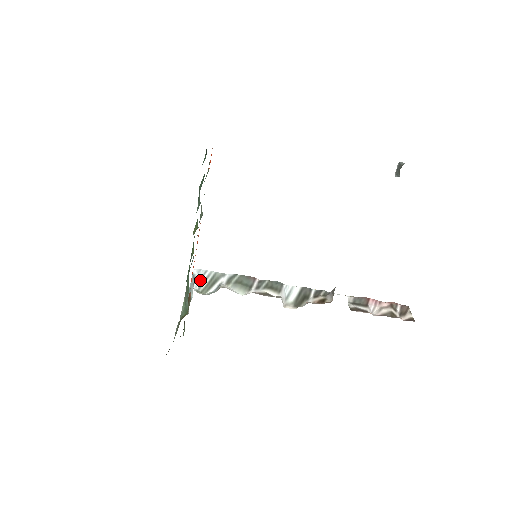
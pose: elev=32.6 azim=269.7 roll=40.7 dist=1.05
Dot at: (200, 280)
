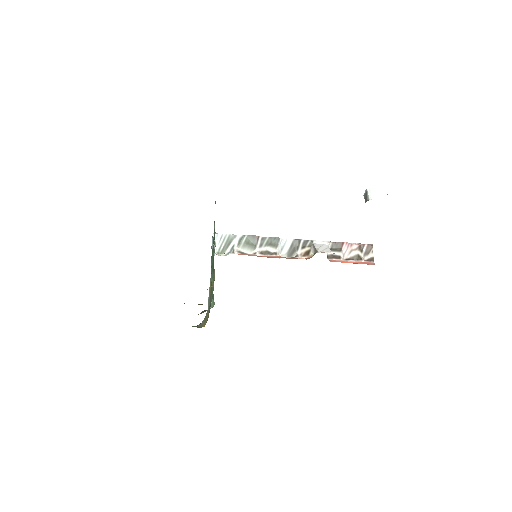
Dot at: (219, 243)
